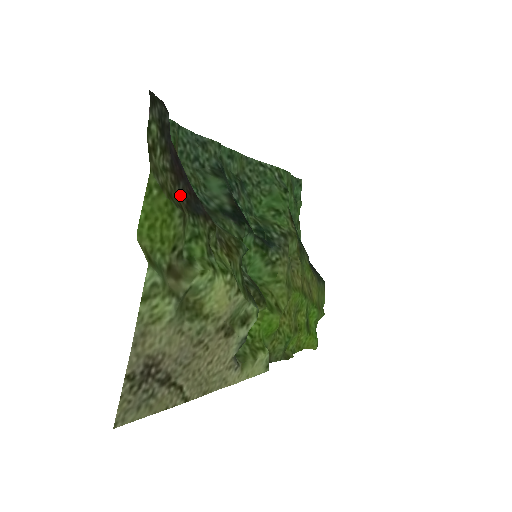
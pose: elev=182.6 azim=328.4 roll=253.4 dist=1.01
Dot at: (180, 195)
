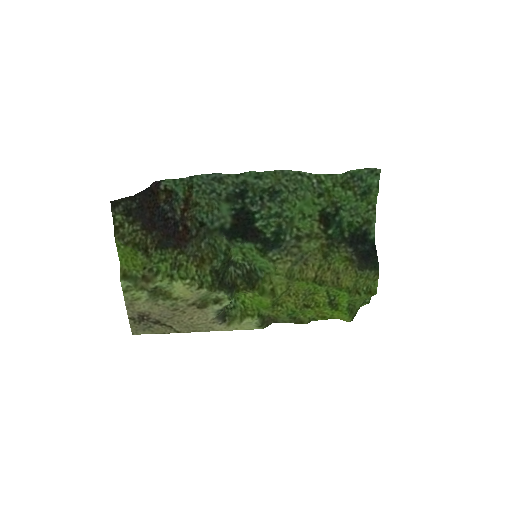
Dot at: (153, 239)
